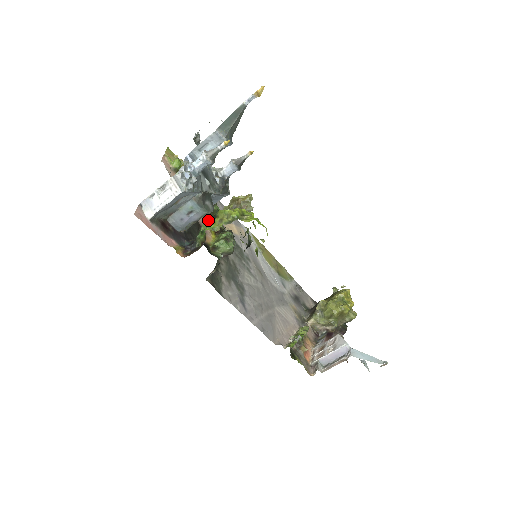
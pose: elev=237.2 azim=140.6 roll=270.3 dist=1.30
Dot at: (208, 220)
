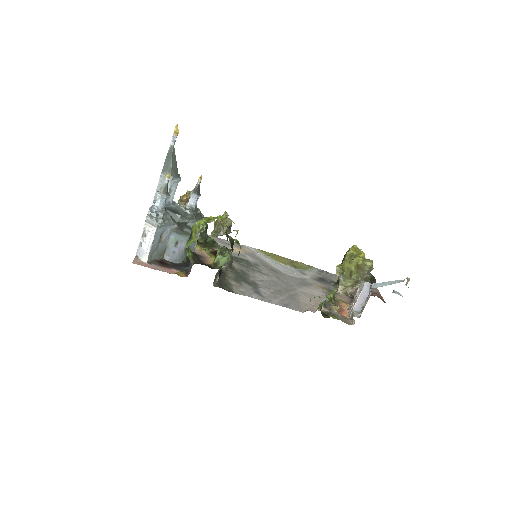
Dot at: (189, 239)
